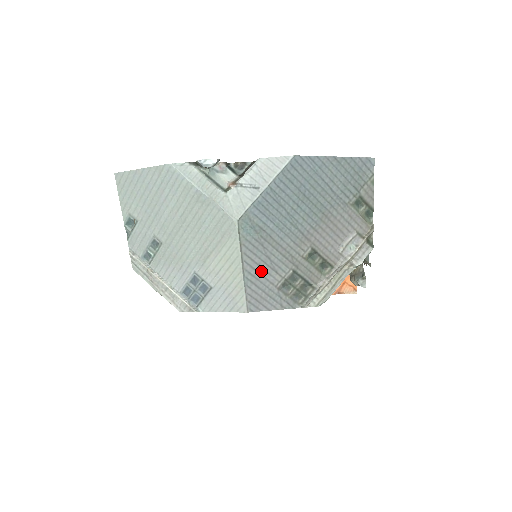
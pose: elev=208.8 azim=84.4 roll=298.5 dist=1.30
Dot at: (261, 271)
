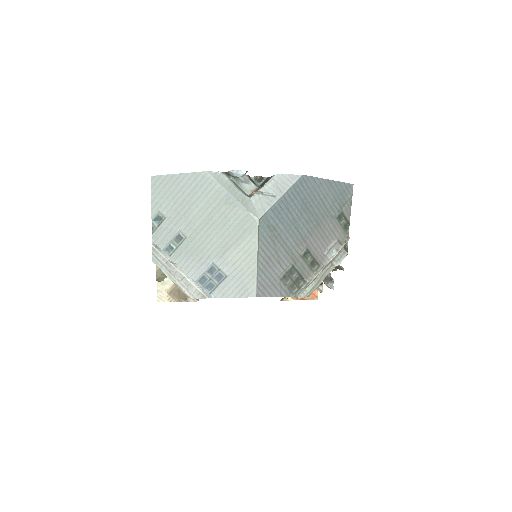
Dot at: (270, 263)
